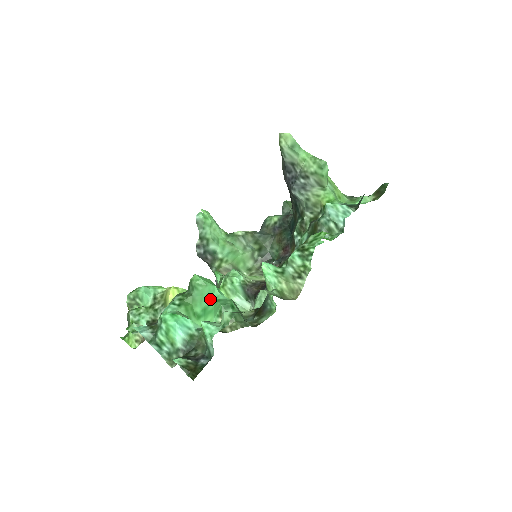
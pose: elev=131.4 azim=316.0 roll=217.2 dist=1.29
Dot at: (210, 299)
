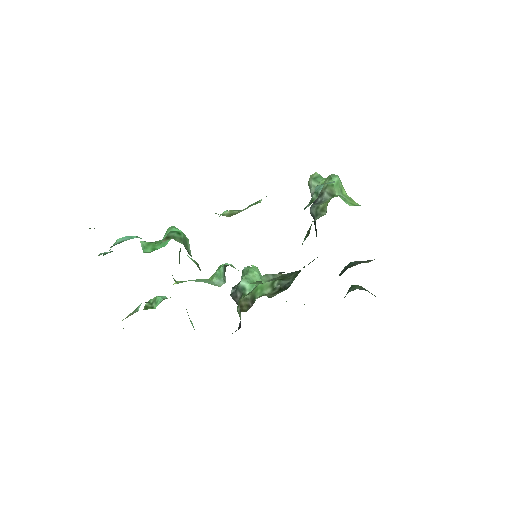
Dot at: occluded
